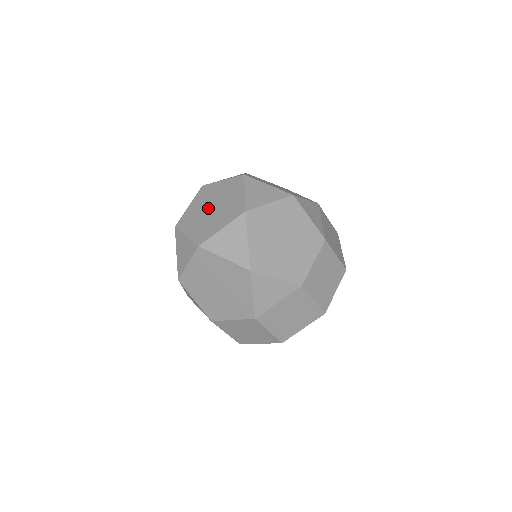
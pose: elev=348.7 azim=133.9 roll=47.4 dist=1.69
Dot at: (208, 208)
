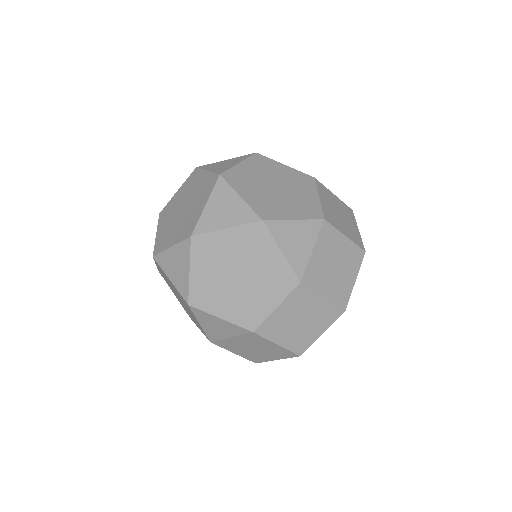
Dot at: (181, 207)
